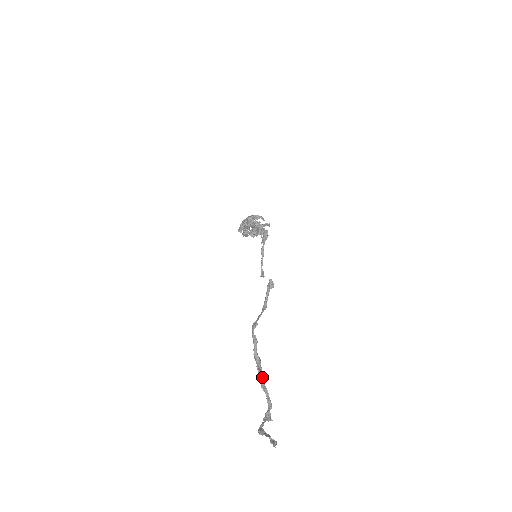
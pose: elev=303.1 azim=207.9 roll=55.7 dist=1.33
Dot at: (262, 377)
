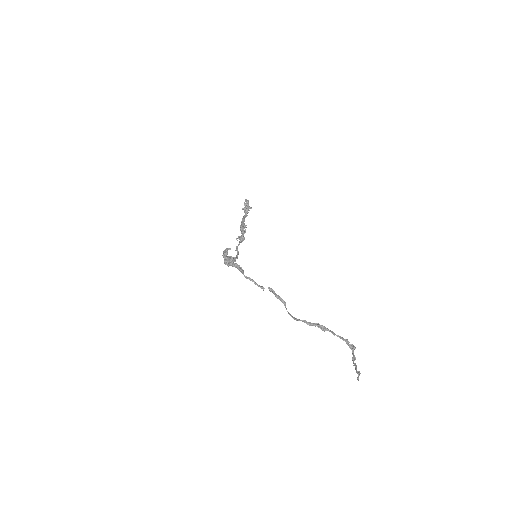
Dot at: occluded
